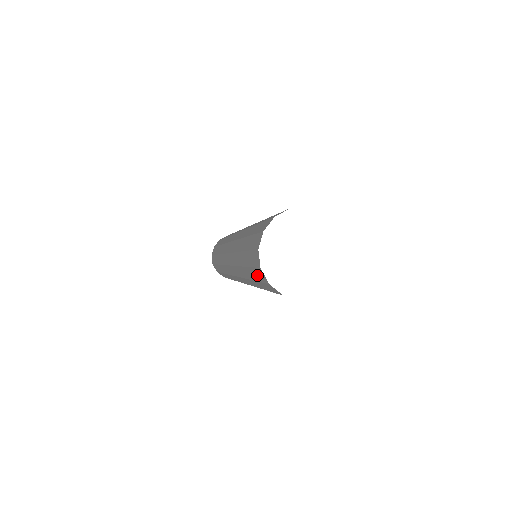
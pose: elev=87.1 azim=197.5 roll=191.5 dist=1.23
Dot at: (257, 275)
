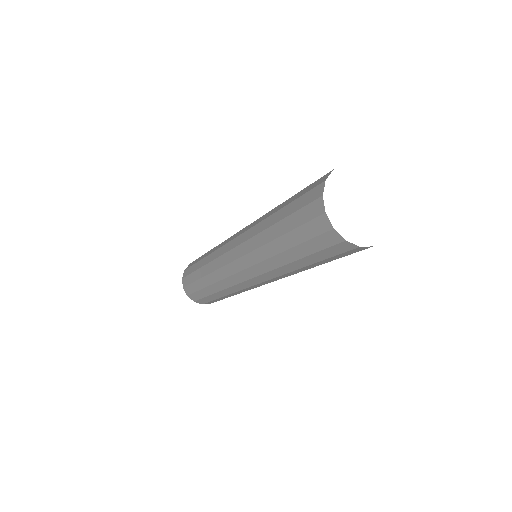
Dot at: (303, 216)
